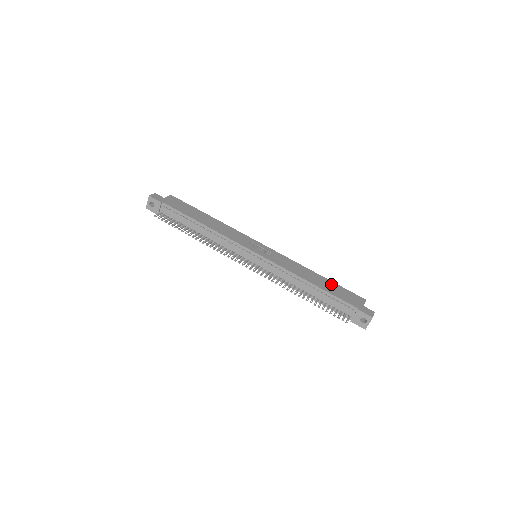
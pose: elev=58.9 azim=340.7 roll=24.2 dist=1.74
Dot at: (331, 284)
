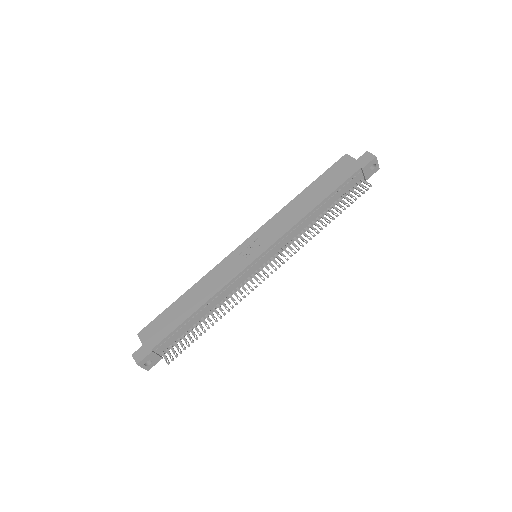
Dot at: (318, 184)
